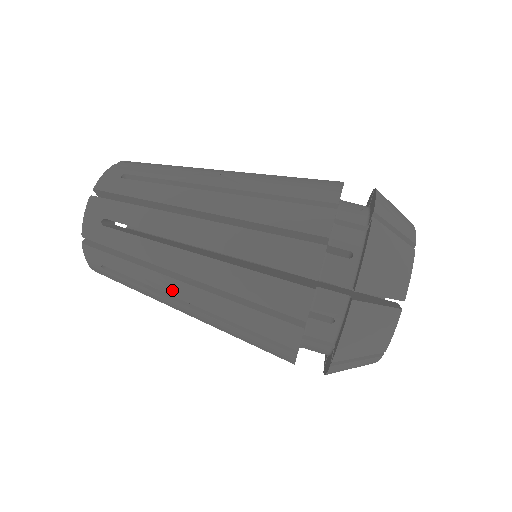
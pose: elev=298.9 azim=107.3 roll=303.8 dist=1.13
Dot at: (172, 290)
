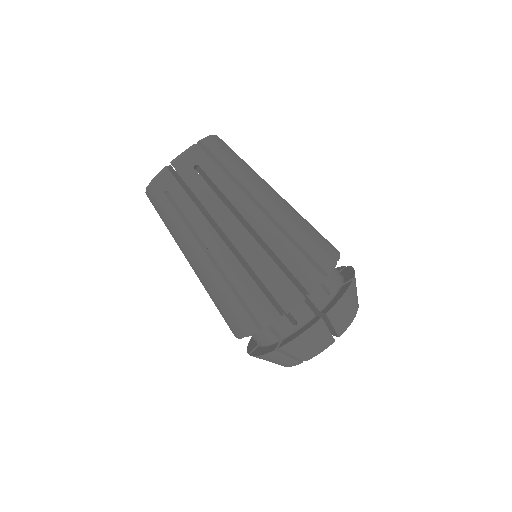
Dot at: (209, 240)
